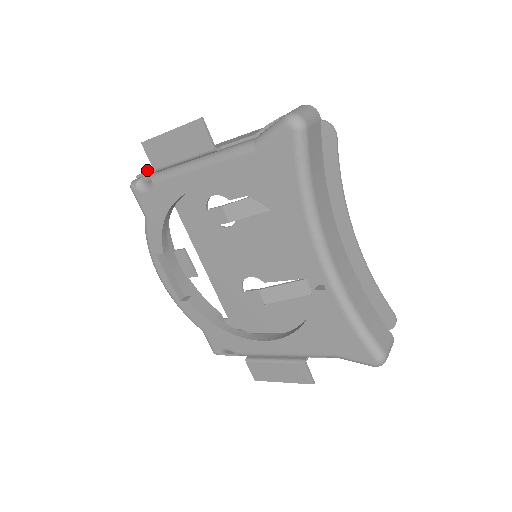
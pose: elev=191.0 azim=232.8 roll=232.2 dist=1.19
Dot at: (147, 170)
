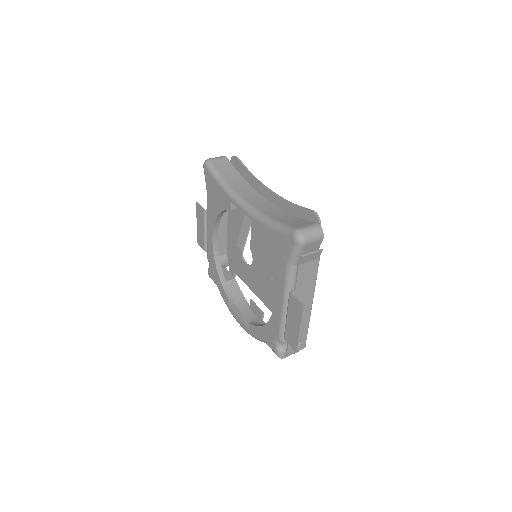
Dot at: occluded
